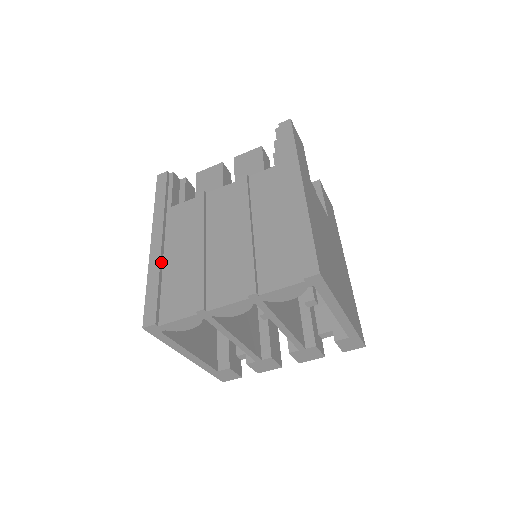
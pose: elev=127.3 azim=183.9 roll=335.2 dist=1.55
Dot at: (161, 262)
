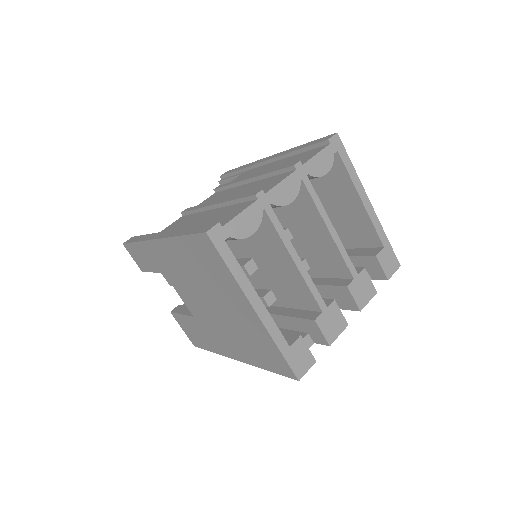
Dot at: occluded
